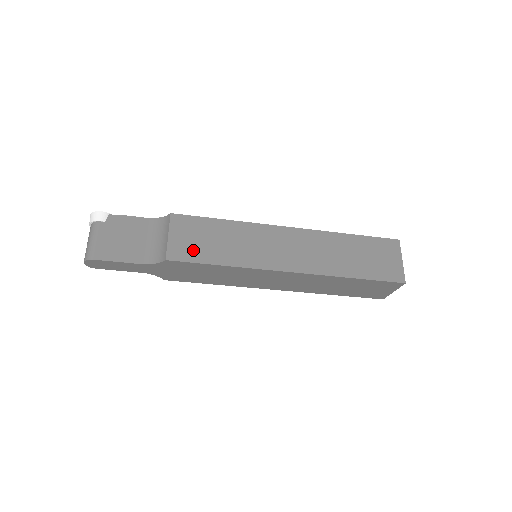
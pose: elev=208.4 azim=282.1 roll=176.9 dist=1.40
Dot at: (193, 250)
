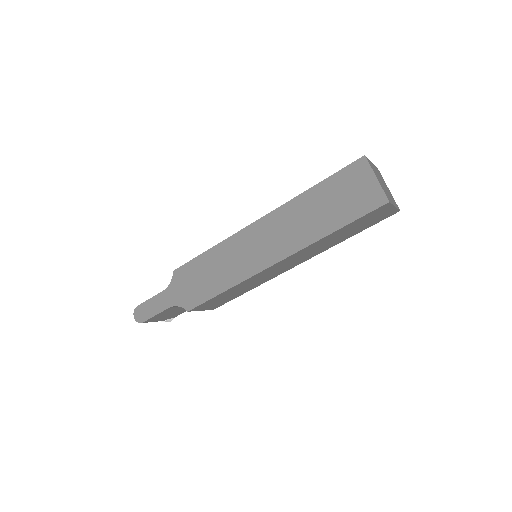
Dot at: occluded
